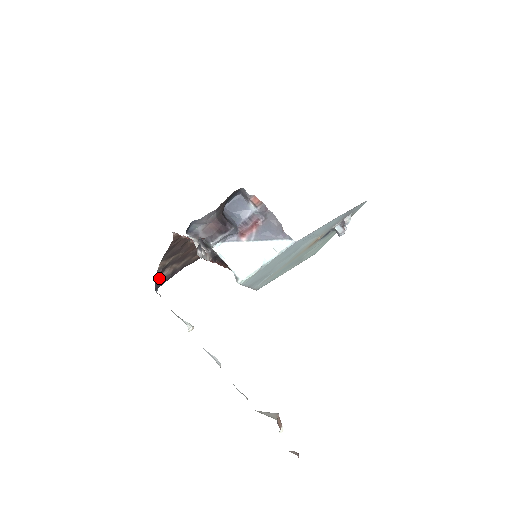
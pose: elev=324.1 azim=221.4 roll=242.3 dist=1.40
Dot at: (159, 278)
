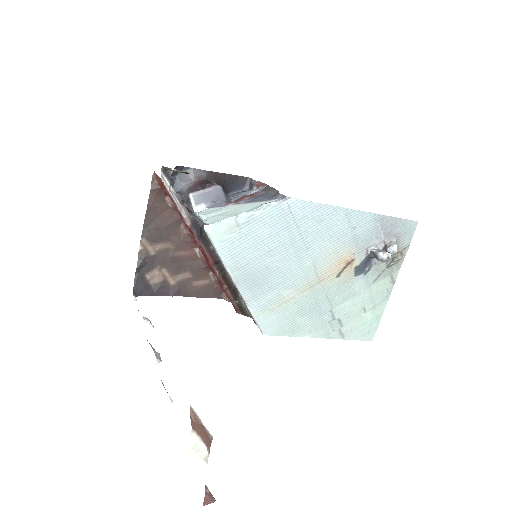
Dot at: (142, 277)
